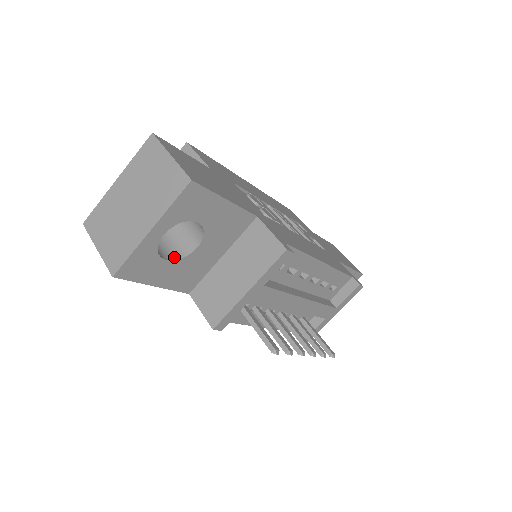
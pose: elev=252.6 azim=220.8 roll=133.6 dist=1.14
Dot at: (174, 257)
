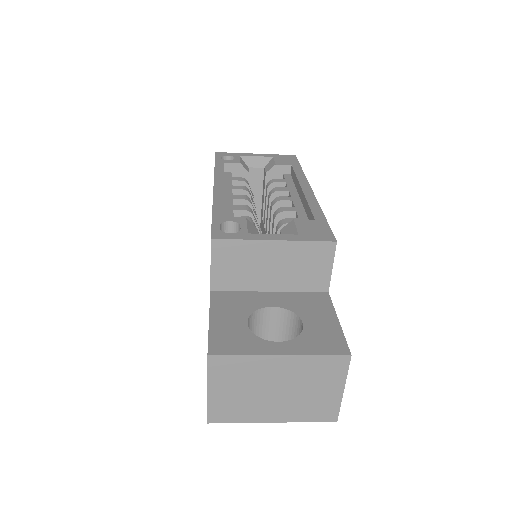
Dot at: occluded
